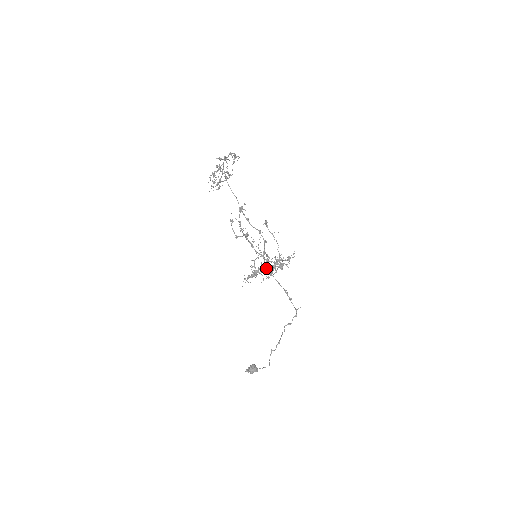
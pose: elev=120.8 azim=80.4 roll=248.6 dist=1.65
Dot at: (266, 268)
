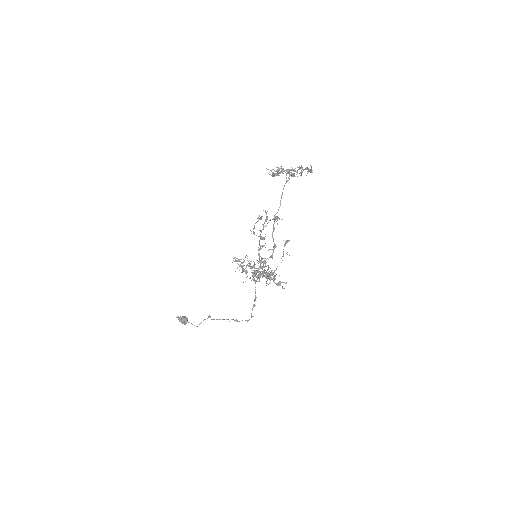
Dot at: (255, 275)
